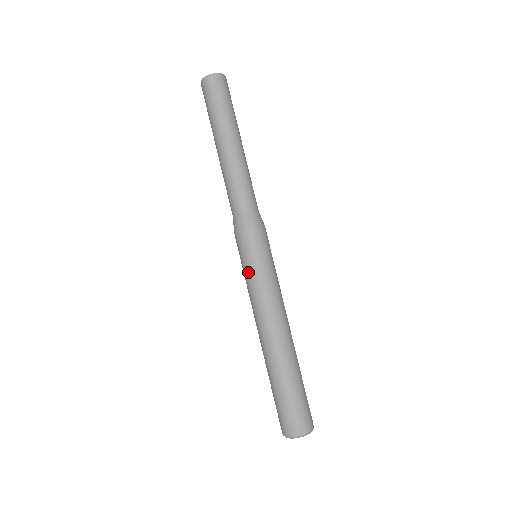
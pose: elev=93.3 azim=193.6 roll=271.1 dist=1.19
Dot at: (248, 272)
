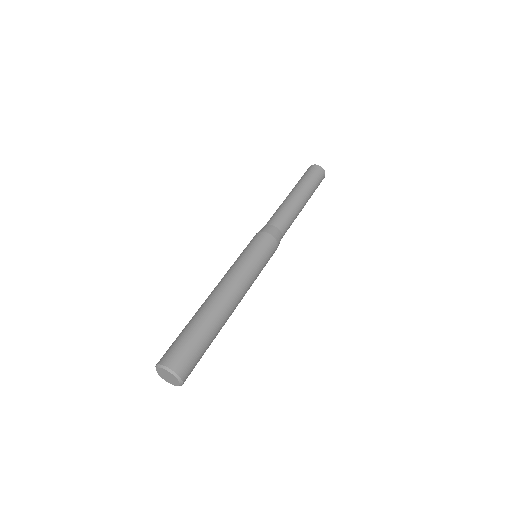
Dot at: (253, 256)
